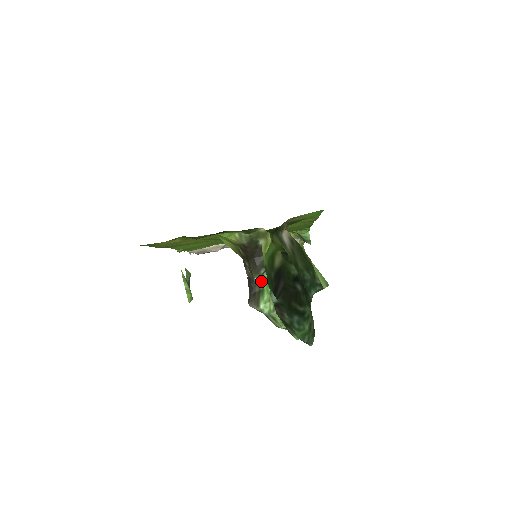
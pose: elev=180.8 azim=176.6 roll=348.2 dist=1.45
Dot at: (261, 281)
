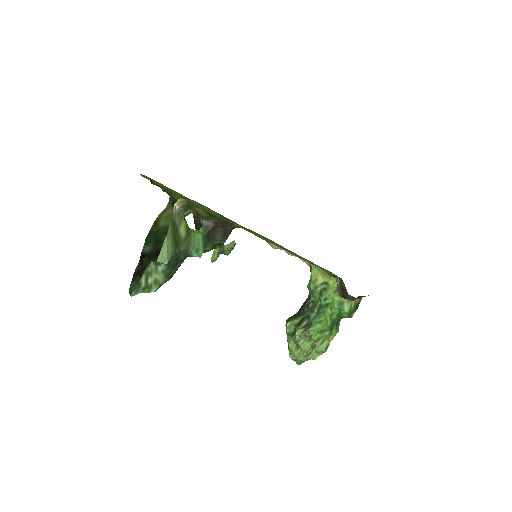
Dot at: (308, 307)
